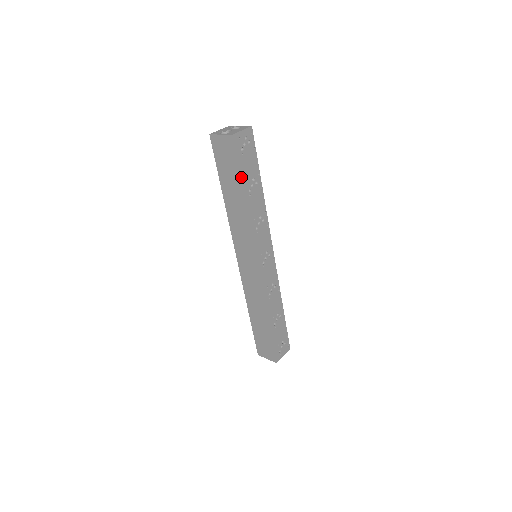
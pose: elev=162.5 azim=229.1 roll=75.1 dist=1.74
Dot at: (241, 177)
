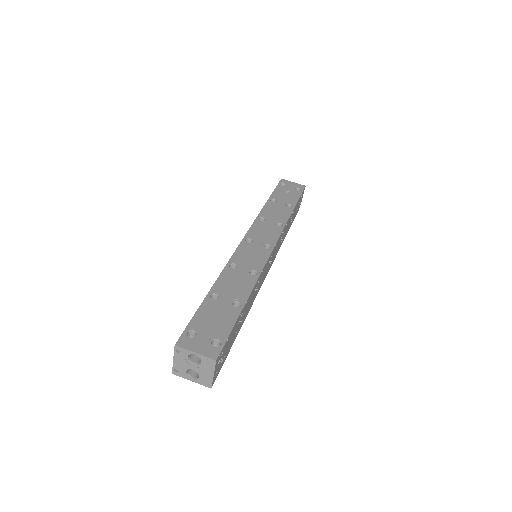
Dot at: occluded
